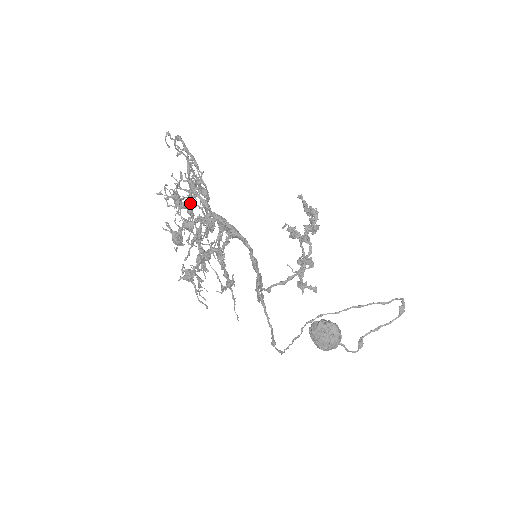
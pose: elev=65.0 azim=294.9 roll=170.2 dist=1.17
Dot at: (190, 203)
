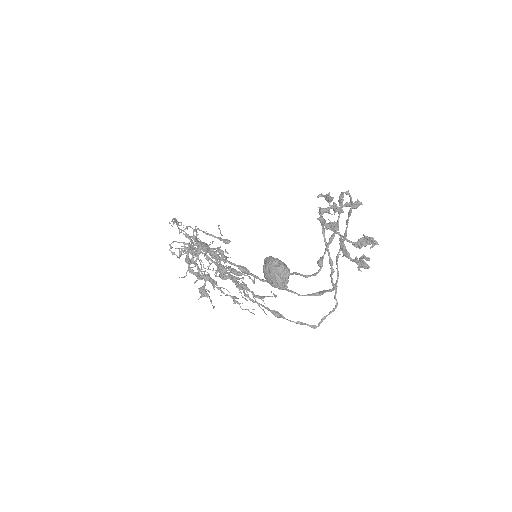
Dot at: occluded
